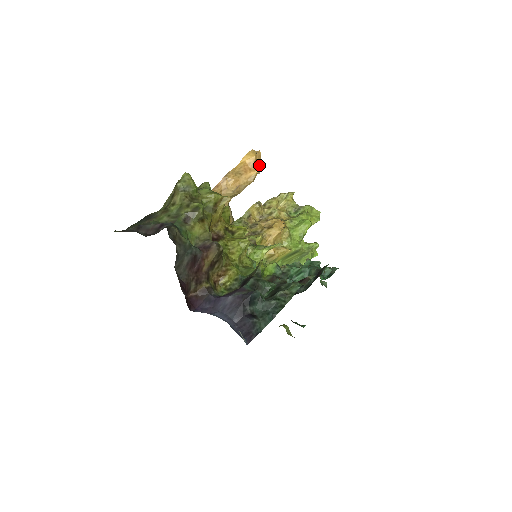
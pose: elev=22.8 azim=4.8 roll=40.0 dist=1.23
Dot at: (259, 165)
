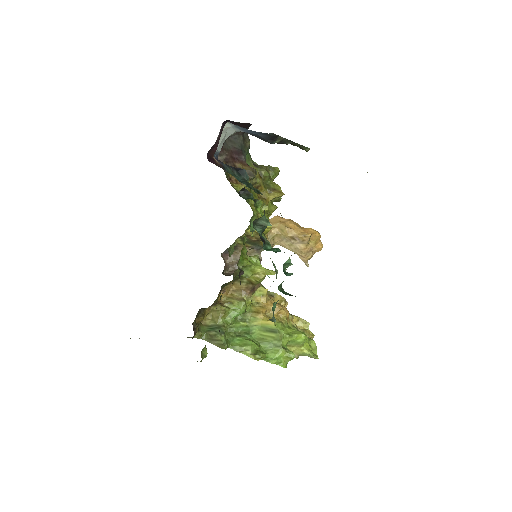
Dot at: (314, 250)
